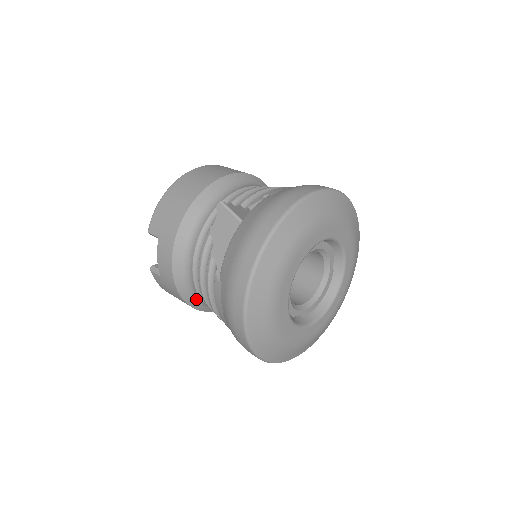
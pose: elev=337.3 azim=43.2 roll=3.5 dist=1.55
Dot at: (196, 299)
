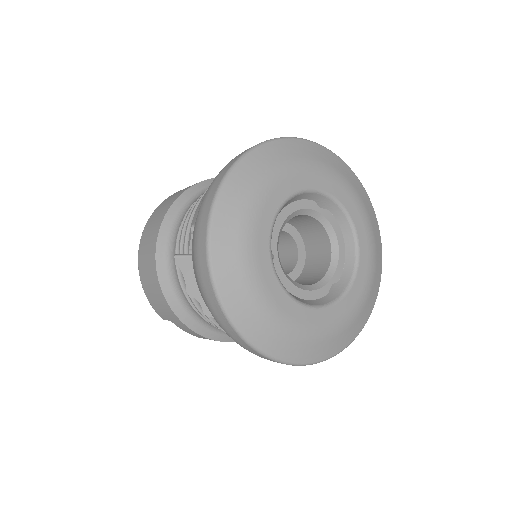
Dot at: occluded
